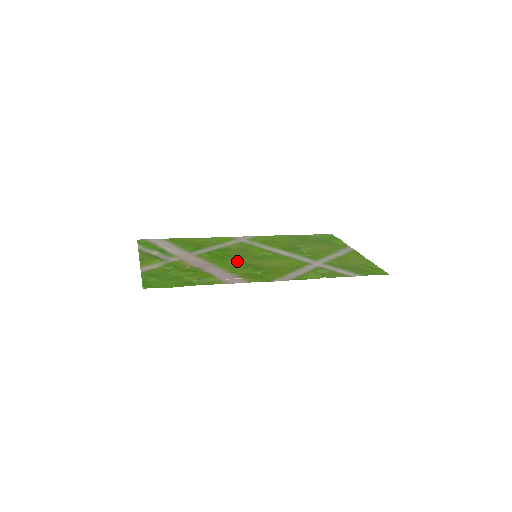
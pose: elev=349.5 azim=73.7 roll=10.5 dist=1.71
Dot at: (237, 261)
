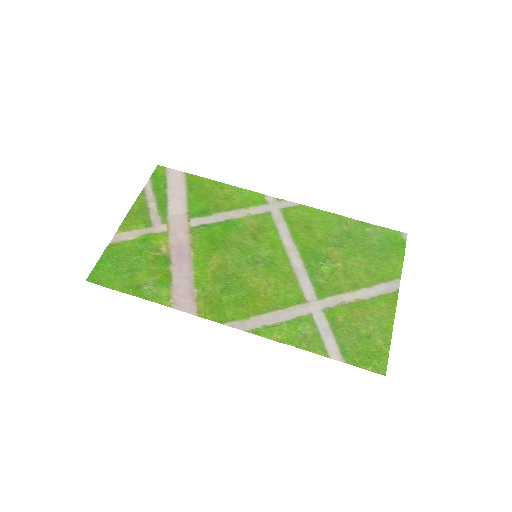
Dot at: (224, 260)
